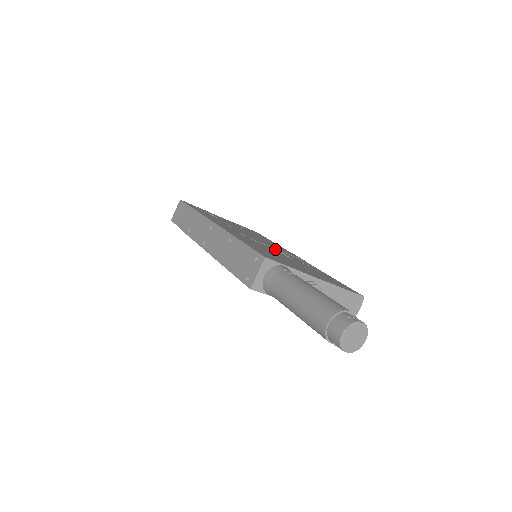
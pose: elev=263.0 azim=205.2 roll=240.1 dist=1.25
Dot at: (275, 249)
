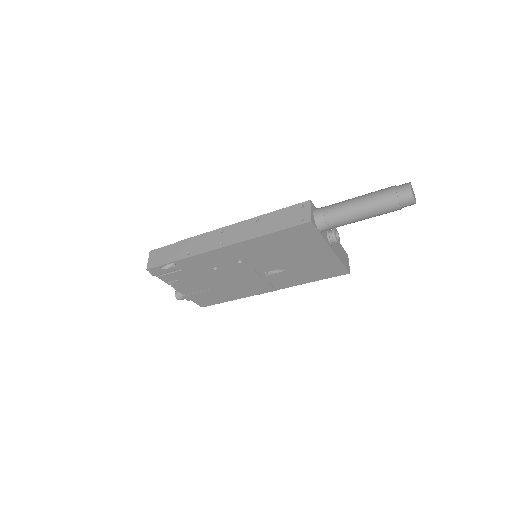
Dot at: occluded
